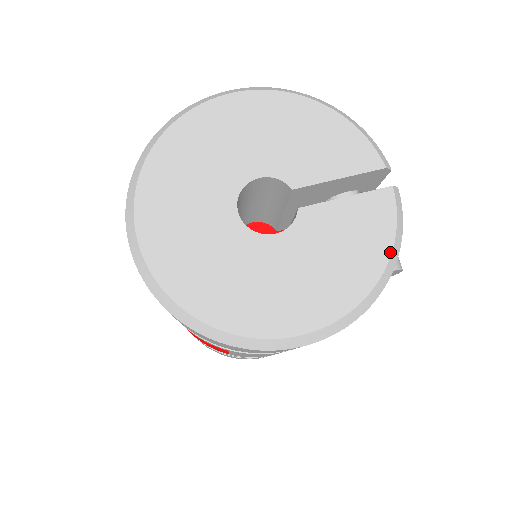
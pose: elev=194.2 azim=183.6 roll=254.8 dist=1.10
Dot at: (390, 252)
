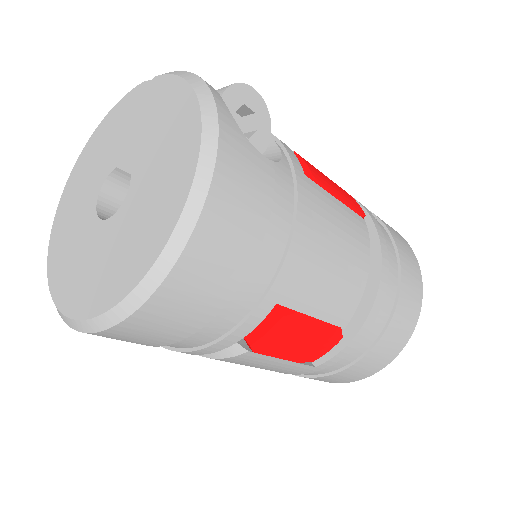
Dot at: (186, 83)
